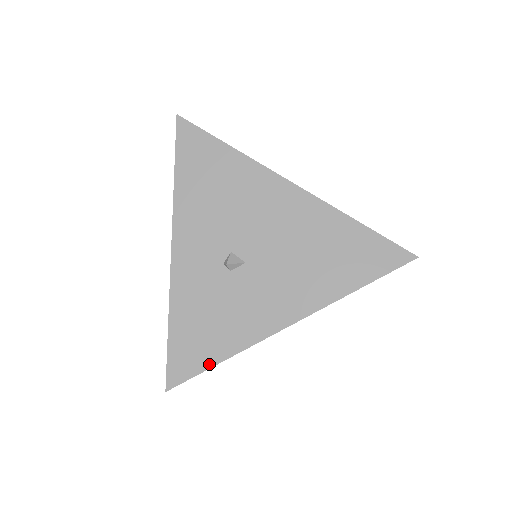
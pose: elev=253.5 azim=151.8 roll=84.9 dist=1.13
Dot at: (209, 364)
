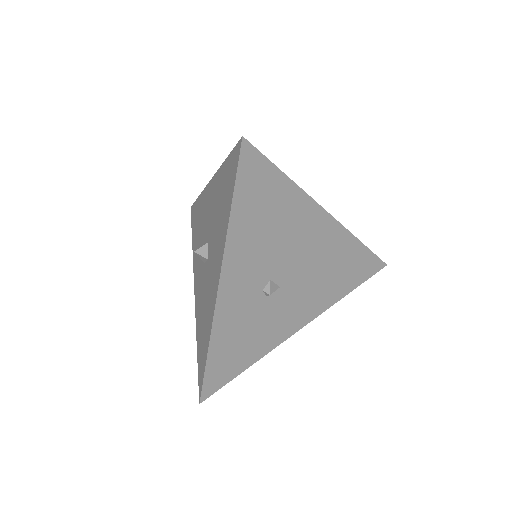
Dot at: (238, 373)
